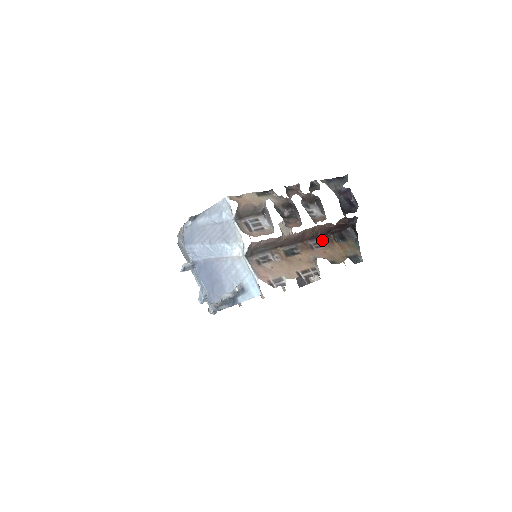
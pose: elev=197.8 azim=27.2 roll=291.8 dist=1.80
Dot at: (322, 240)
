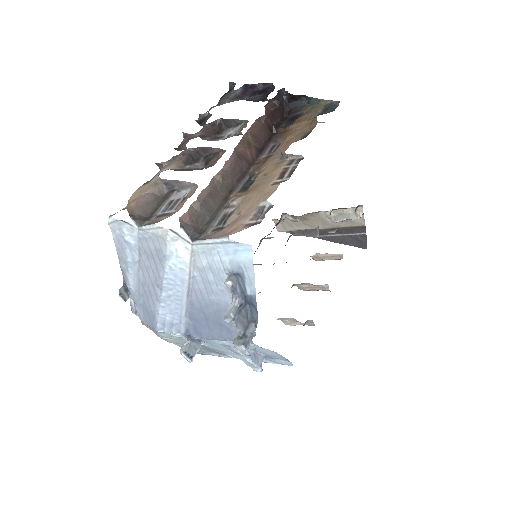
Dot at: (274, 142)
